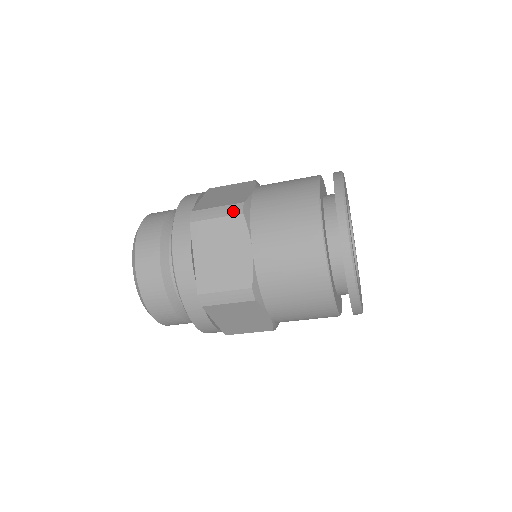
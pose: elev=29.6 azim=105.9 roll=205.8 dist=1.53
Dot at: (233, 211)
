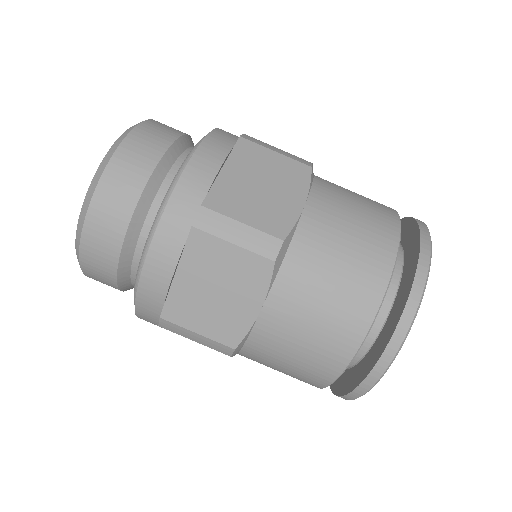
Dot at: occluded
